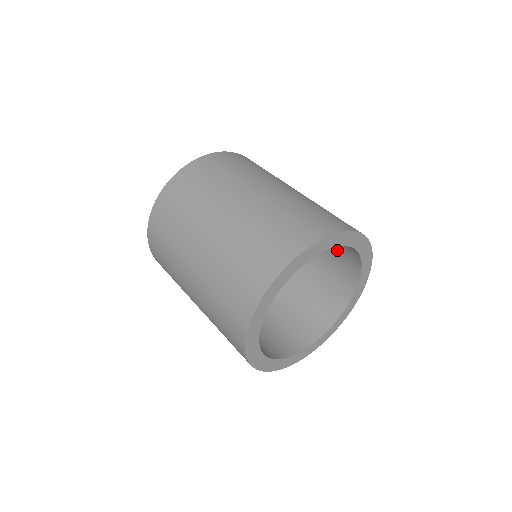
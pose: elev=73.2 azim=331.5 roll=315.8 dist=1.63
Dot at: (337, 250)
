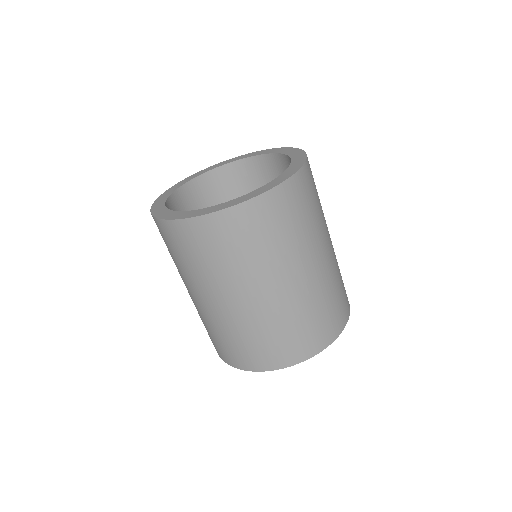
Dot at: occluded
